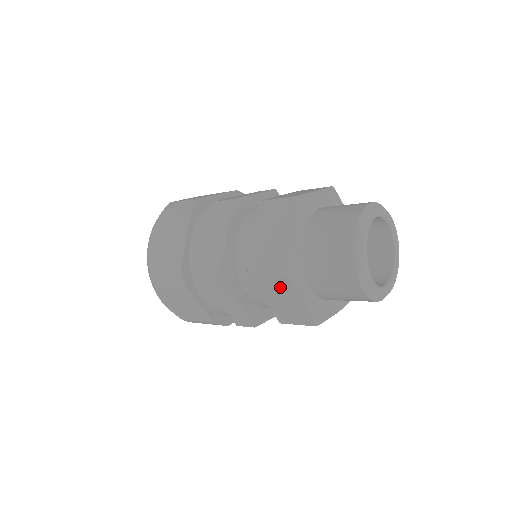
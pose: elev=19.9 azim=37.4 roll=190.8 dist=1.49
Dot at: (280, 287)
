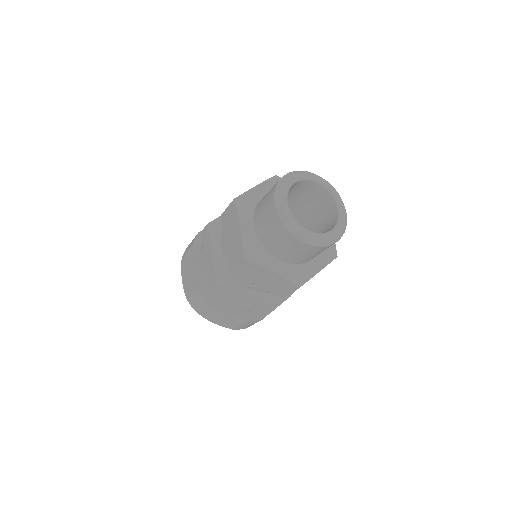
Dot at: (253, 270)
